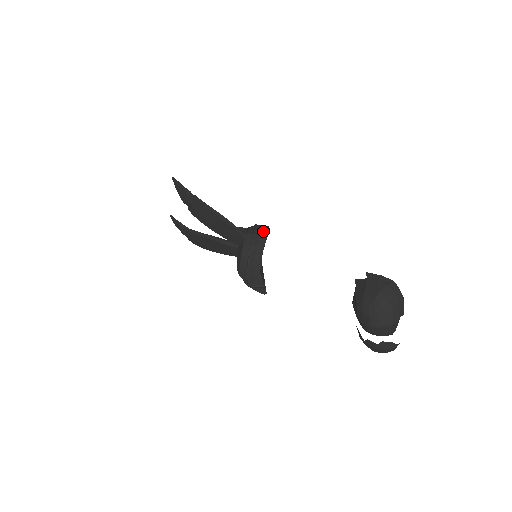
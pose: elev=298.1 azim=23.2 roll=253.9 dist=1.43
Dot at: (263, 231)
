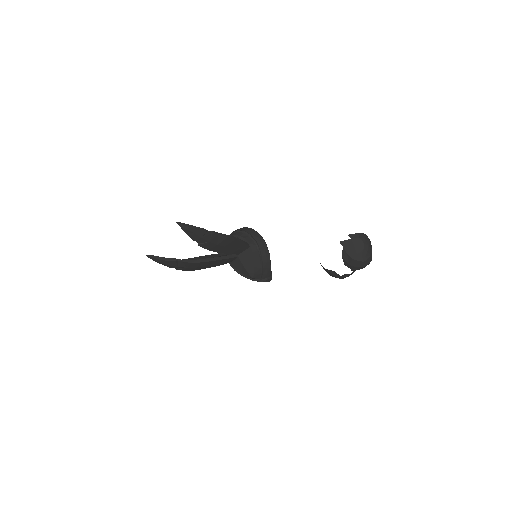
Dot at: (257, 234)
